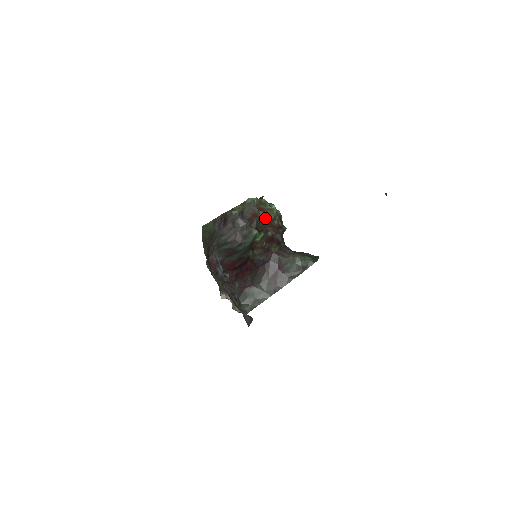
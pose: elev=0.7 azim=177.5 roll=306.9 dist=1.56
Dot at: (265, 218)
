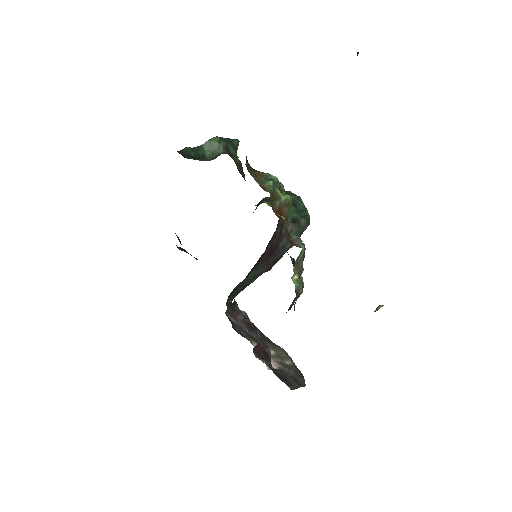
Dot at: (287, 227)
